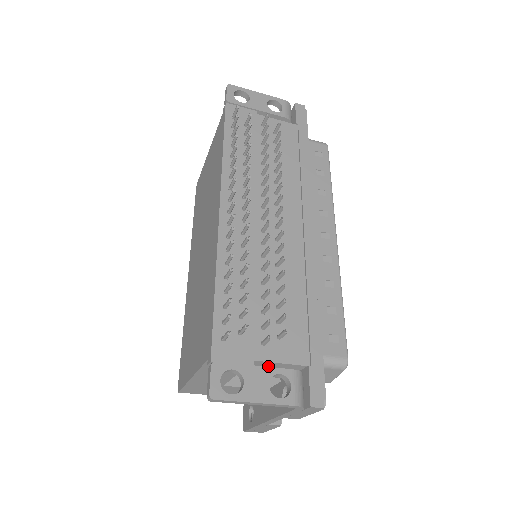
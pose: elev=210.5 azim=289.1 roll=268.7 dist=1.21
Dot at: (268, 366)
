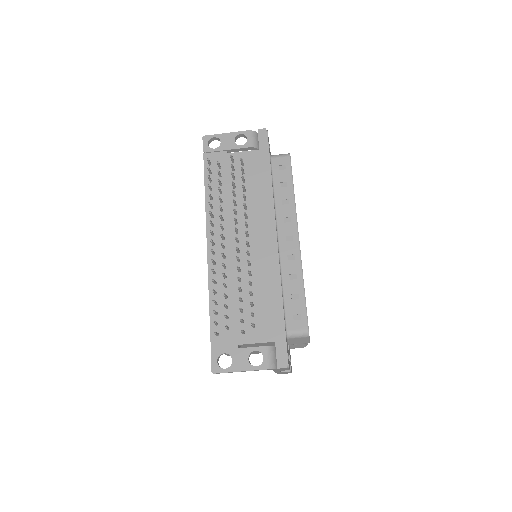
Dot at: (252, 345)
